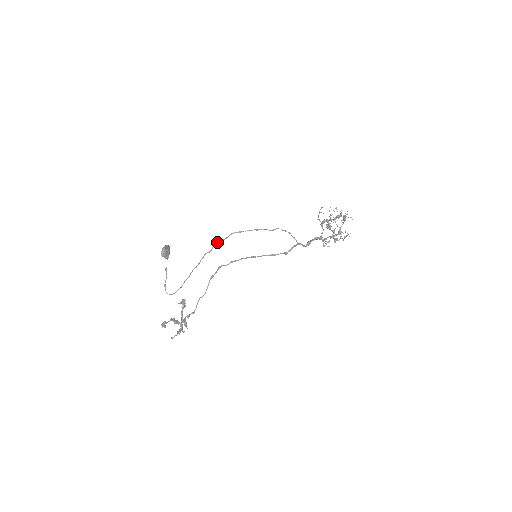
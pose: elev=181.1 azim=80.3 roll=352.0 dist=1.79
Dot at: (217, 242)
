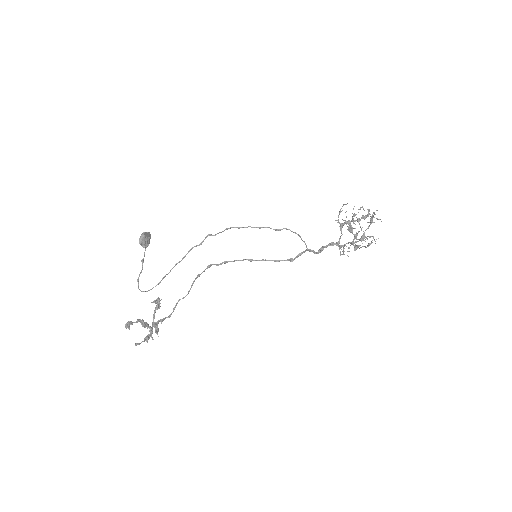
Dot at: (210, 235)
